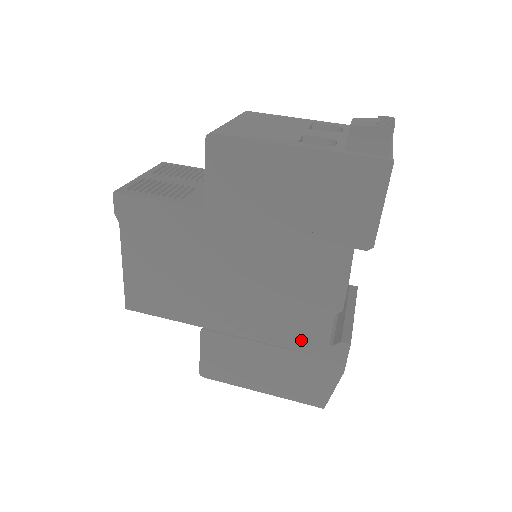
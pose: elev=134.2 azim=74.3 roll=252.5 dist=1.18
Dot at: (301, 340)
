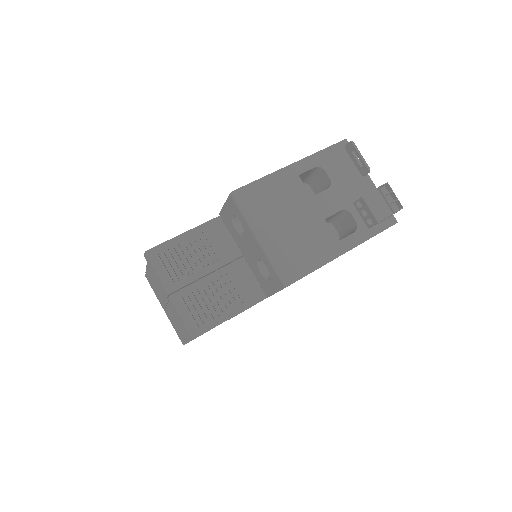
Dot at: occluded
